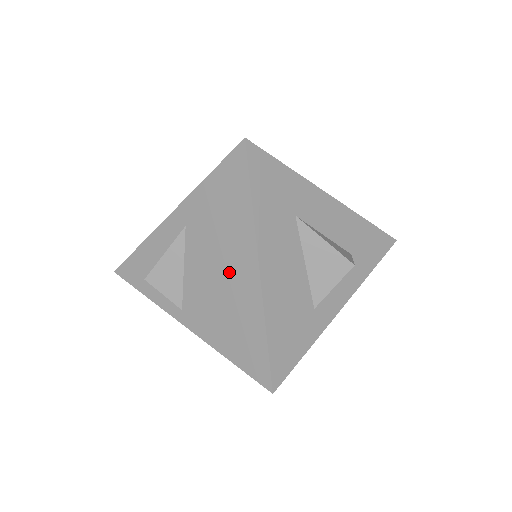
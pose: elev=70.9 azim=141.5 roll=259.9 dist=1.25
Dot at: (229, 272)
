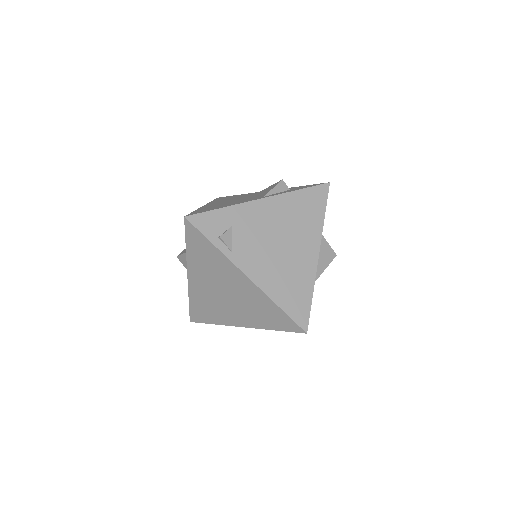
Dot at: occluded
